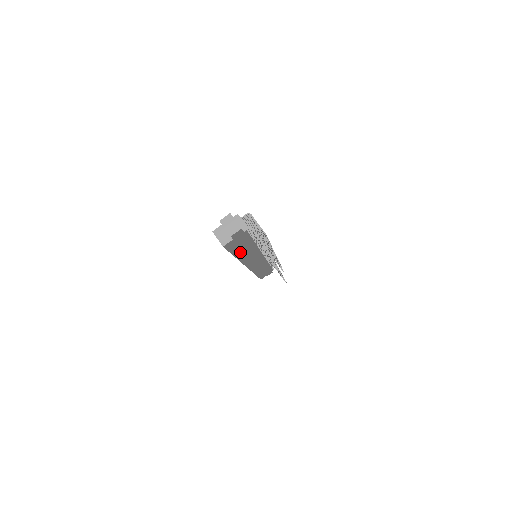
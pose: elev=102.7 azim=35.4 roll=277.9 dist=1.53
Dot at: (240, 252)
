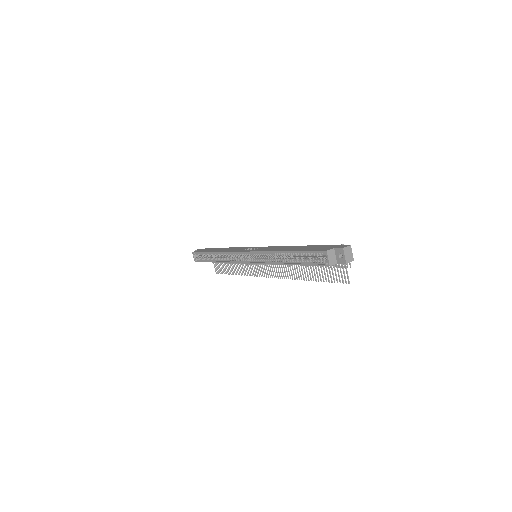
Dot at: occluded
